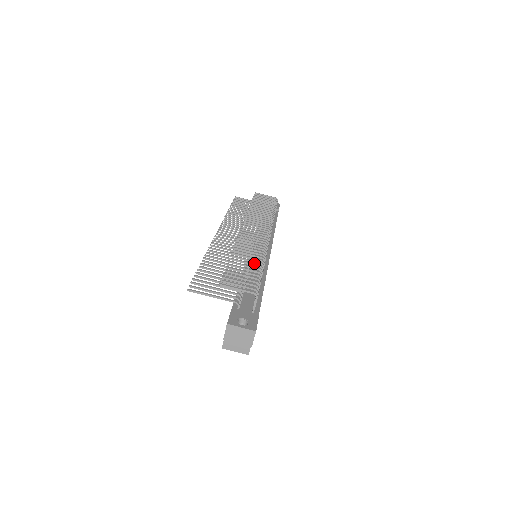
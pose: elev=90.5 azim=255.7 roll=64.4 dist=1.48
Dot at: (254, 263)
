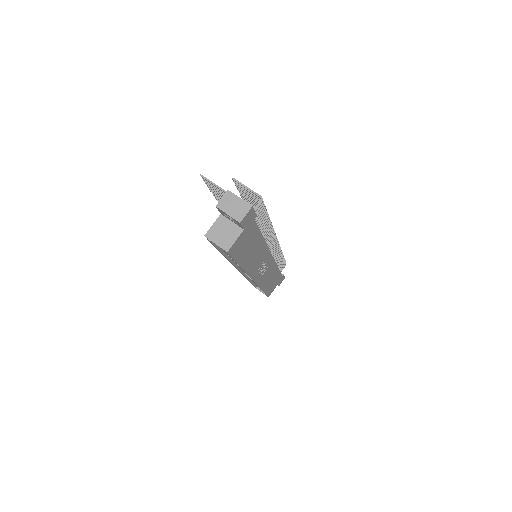
Dot at: occluded
